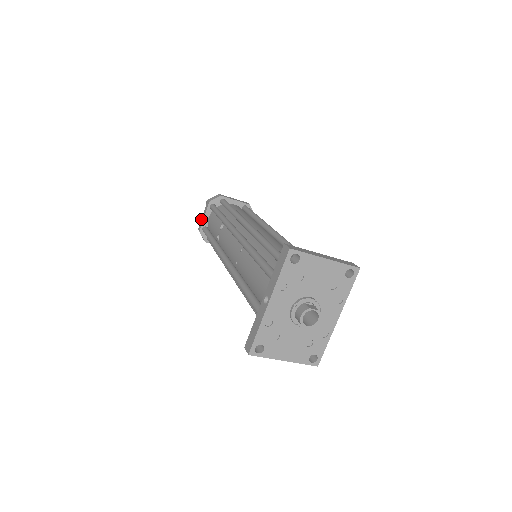
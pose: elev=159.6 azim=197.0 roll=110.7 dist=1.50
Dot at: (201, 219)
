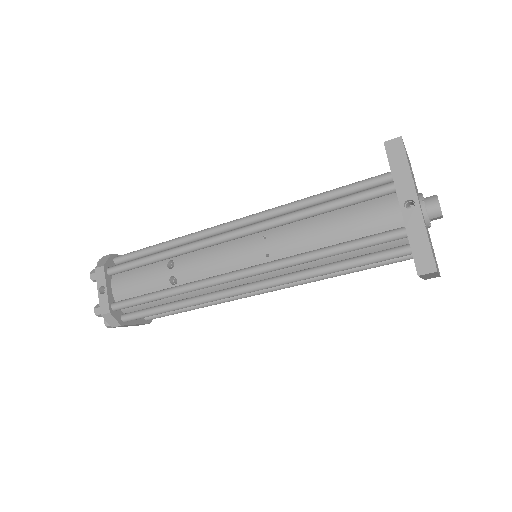
Dot at: (99, 298)
